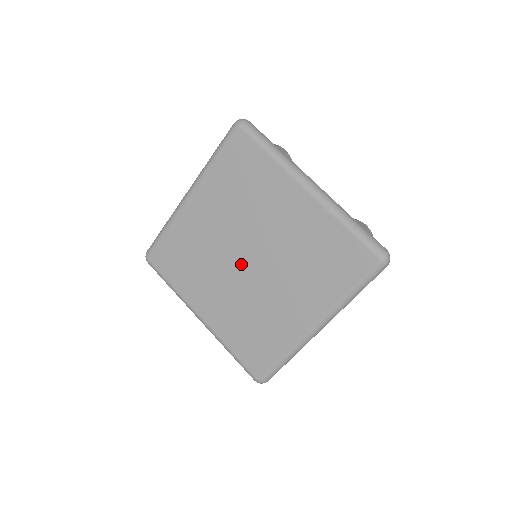
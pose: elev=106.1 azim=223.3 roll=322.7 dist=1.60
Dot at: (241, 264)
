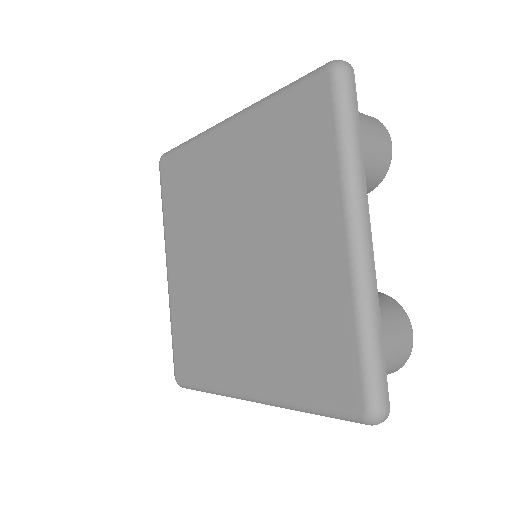
Dot at: (228, 254)
